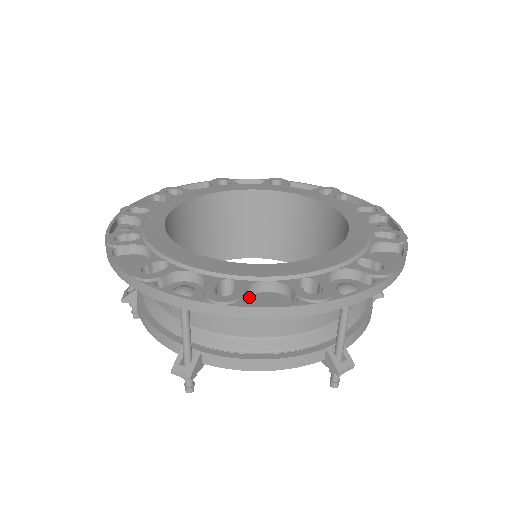
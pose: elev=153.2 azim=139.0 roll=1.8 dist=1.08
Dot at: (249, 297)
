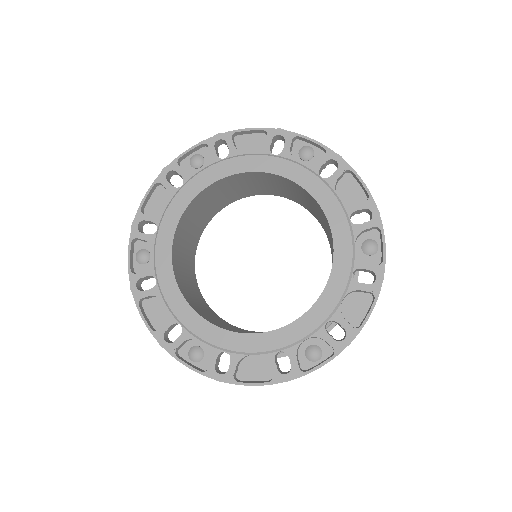
Dot at: (343, 316)
